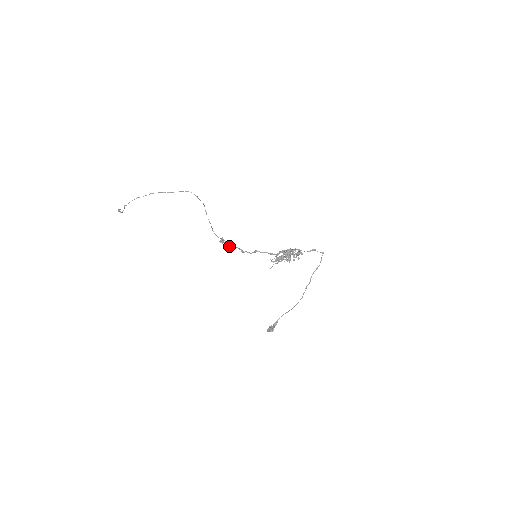
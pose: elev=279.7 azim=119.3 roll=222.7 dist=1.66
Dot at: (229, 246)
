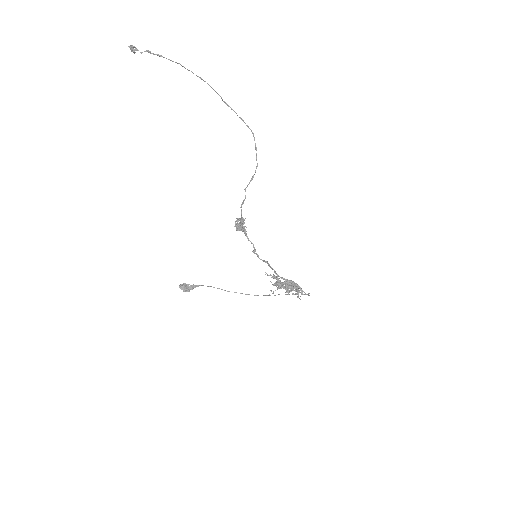
Dot at: (244, 232)
